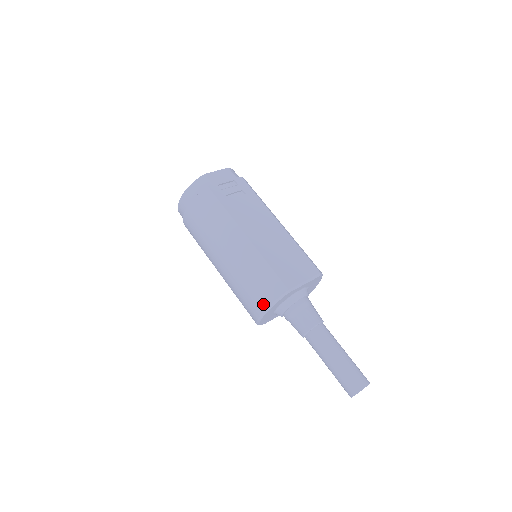
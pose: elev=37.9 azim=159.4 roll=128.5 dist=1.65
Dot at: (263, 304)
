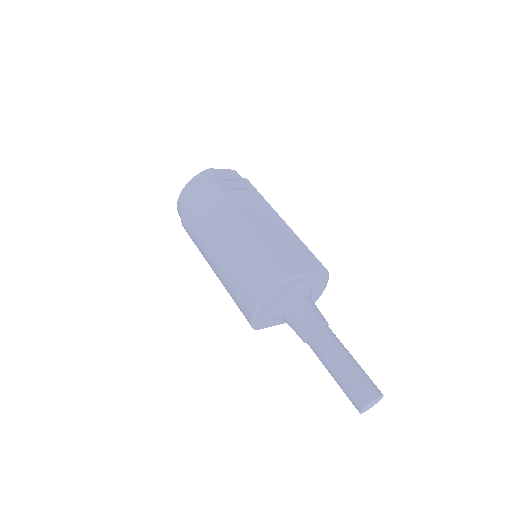
Dot at: (260, 292)
